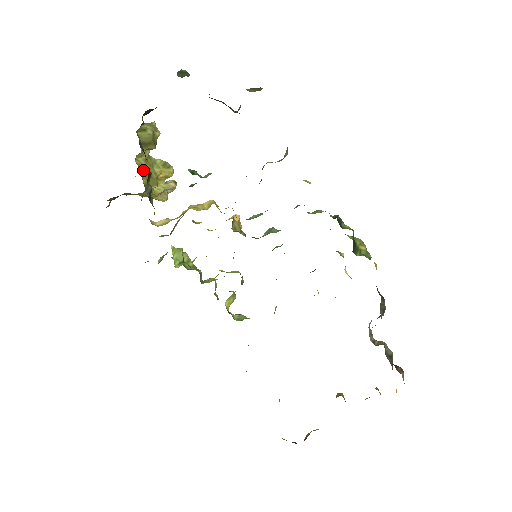
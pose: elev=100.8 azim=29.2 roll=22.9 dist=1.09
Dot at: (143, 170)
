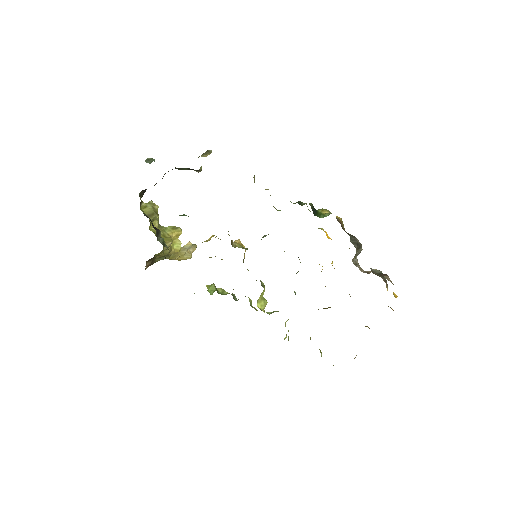
Dot at: occluded
